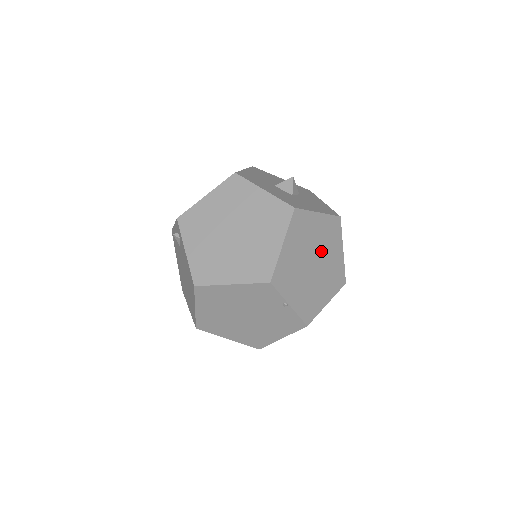
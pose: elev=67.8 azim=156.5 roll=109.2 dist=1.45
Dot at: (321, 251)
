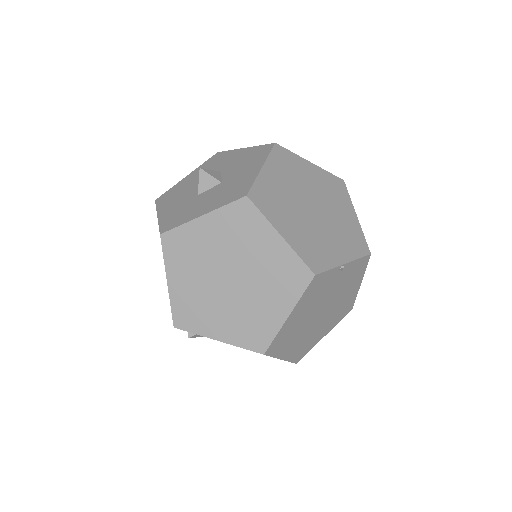
Dot at: (303, 190)
